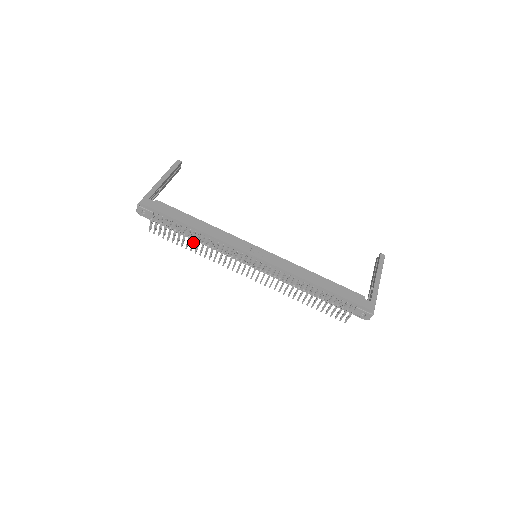
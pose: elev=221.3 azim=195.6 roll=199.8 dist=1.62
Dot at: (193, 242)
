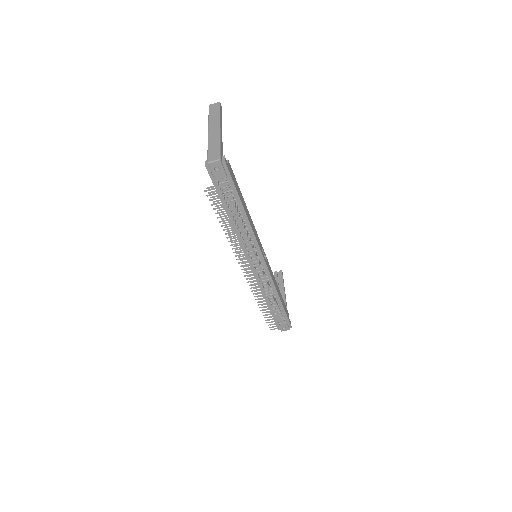
Dot at: occluded
